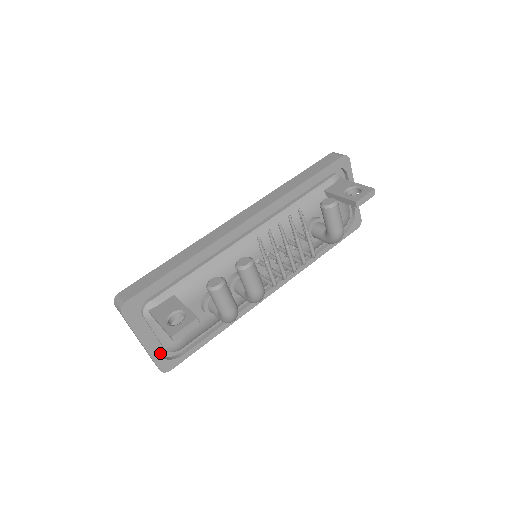
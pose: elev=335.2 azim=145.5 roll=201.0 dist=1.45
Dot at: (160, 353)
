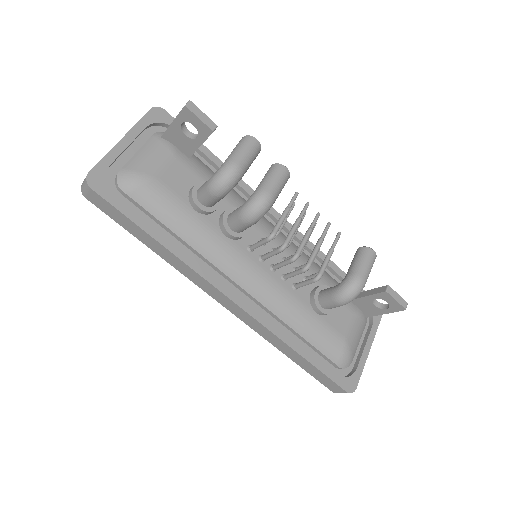
Dot at: (109, 172)
